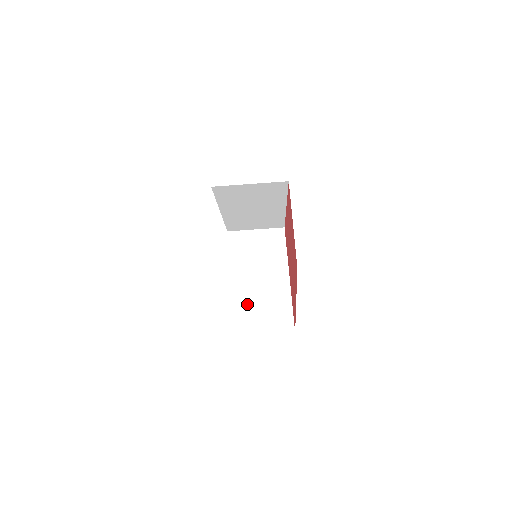
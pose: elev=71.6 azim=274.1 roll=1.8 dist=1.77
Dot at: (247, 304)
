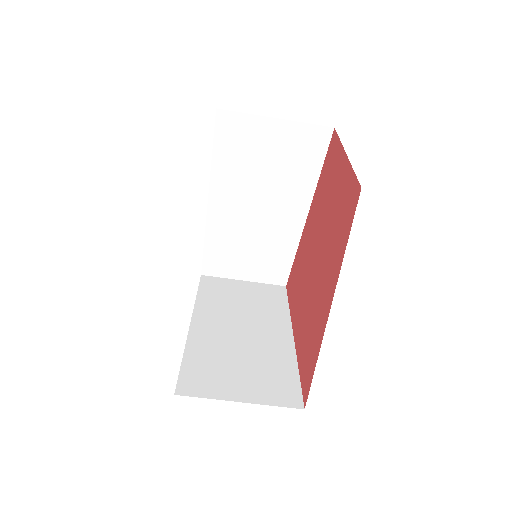
Dot at: (218, 355)
